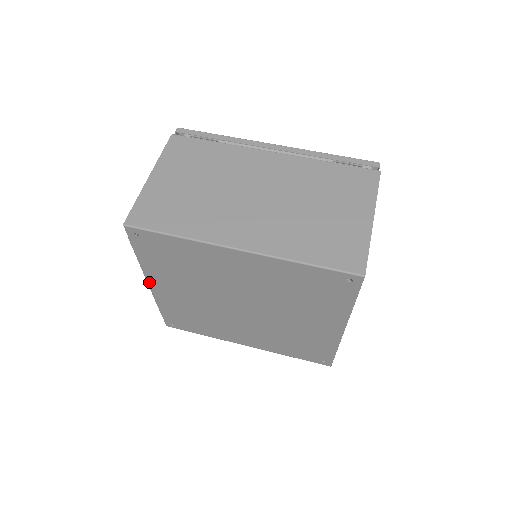
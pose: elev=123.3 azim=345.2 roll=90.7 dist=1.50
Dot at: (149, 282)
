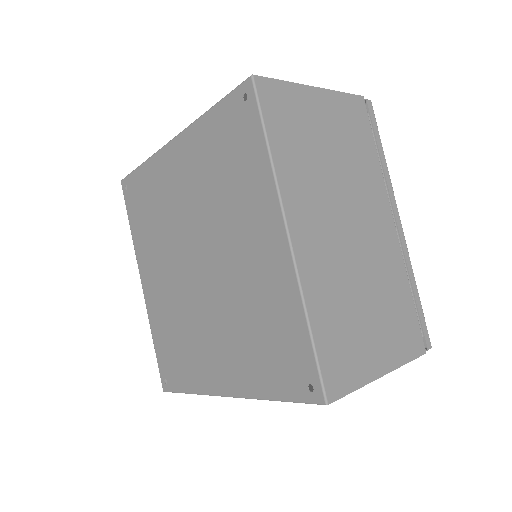
Dot at: (141, 277)
